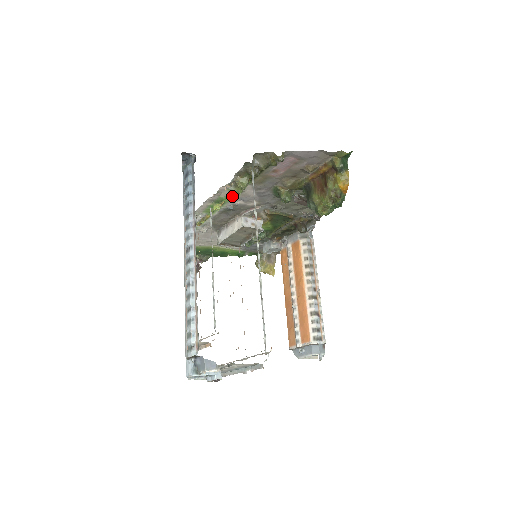
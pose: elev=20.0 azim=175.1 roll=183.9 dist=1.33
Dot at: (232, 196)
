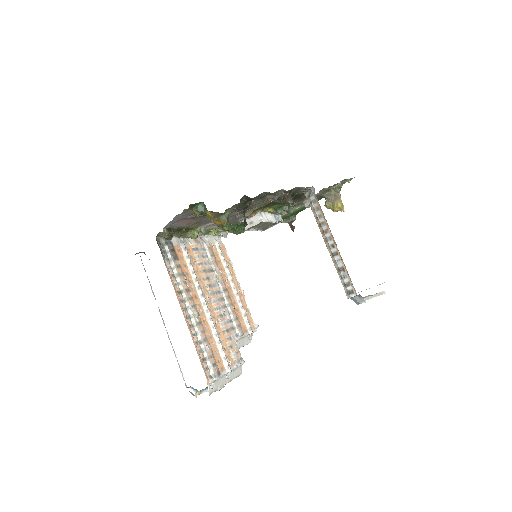
Dot at: (207, 229)
